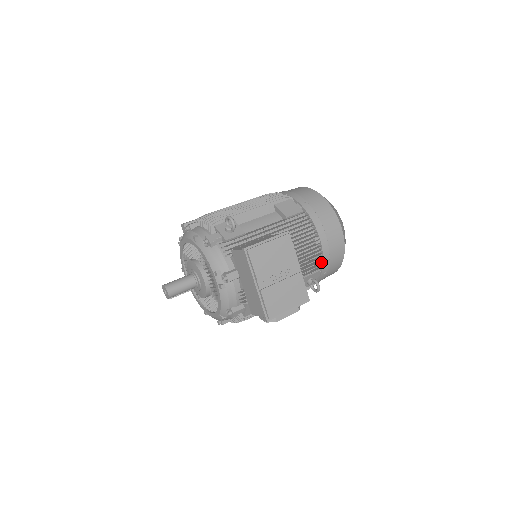
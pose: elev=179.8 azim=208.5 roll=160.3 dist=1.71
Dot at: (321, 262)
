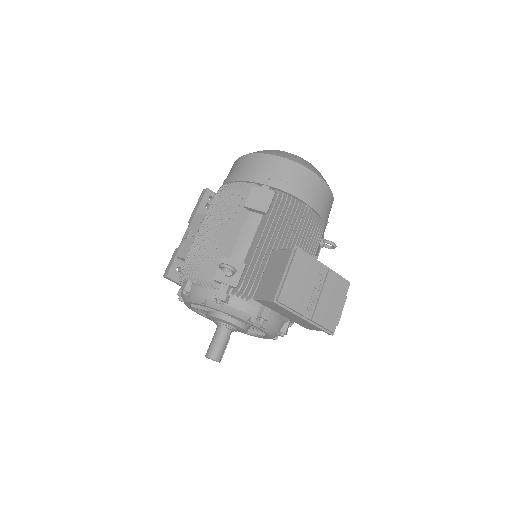
Dot at: (320, 220)
